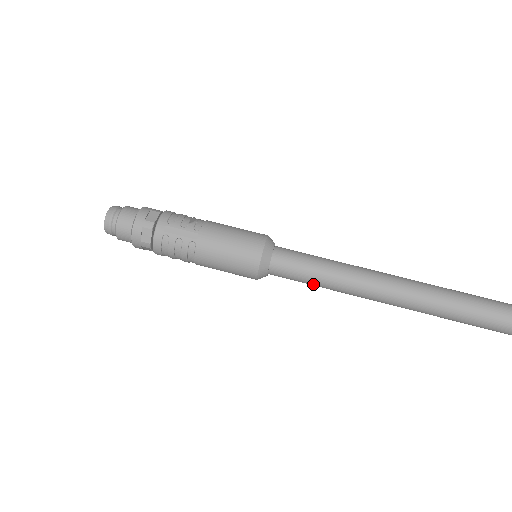
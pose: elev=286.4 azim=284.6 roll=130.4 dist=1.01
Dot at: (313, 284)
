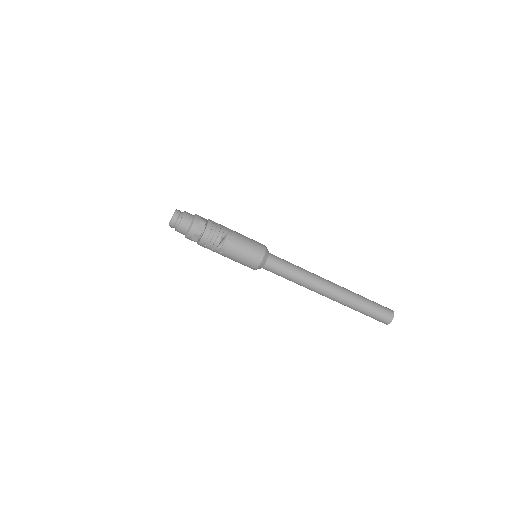
Dot at: occluded
